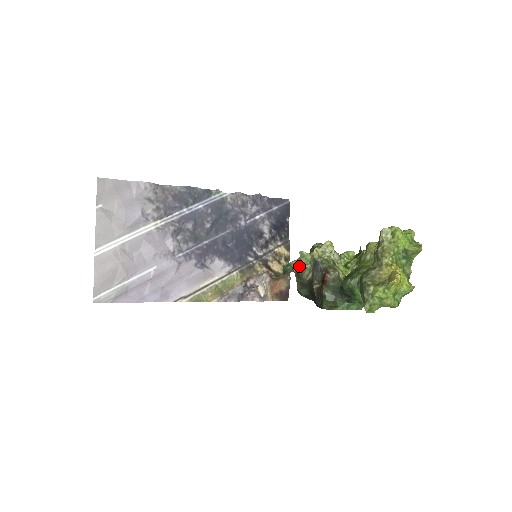
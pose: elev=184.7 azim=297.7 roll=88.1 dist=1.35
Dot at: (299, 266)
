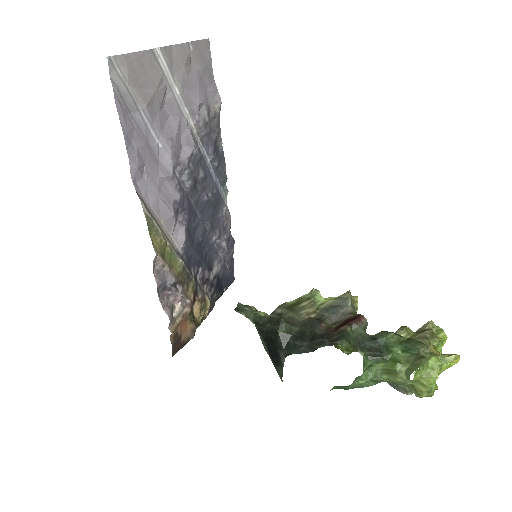
Dot at: (303, 300)
